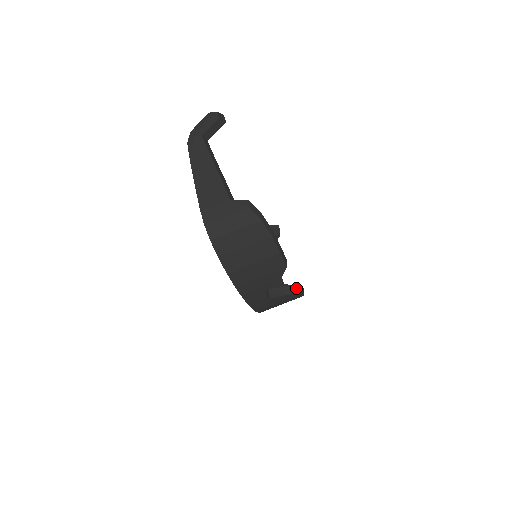
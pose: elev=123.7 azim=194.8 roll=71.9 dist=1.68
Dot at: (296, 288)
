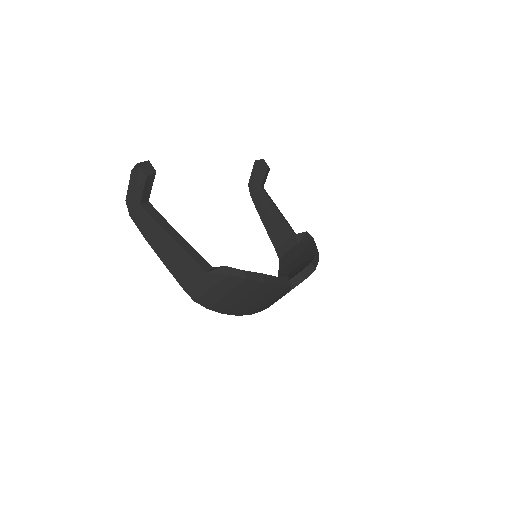
Dot at: (308, 269)
